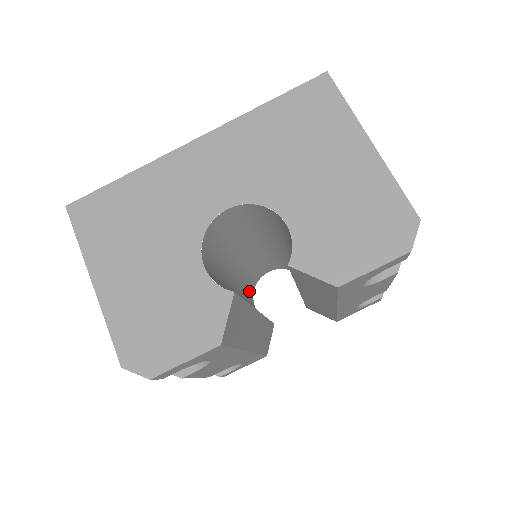
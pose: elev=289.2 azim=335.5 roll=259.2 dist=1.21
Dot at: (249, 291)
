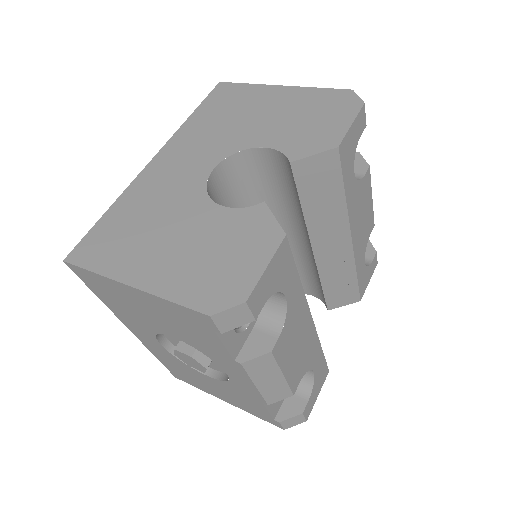
Dot at: occluded
